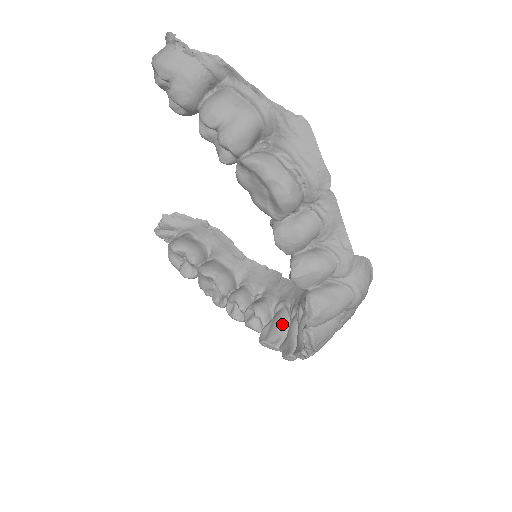
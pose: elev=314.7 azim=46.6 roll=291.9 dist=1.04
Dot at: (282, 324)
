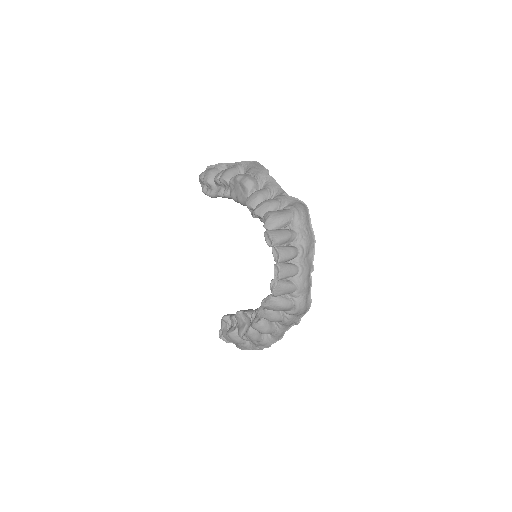
Dot at: occluded
